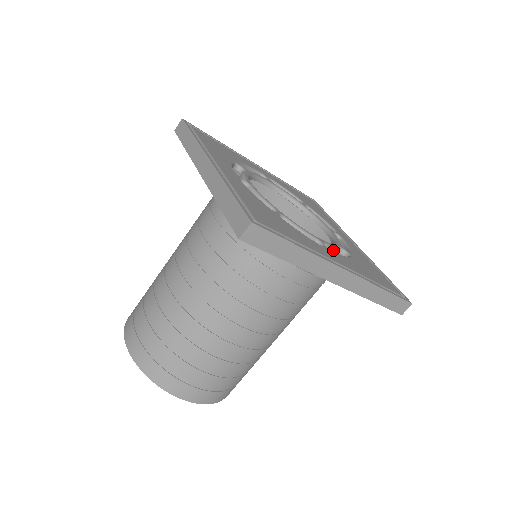
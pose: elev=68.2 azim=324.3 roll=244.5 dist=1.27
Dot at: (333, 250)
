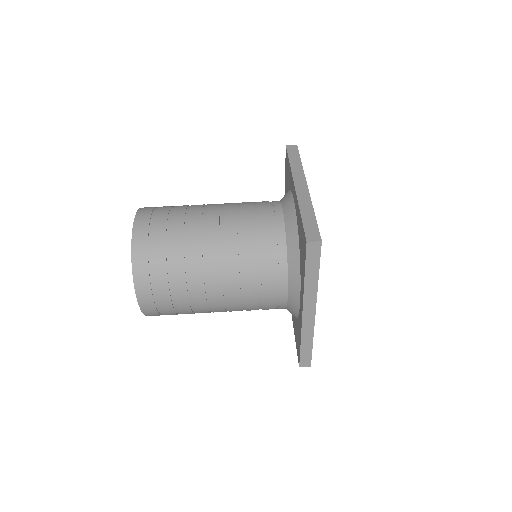
Dot at: occluded
